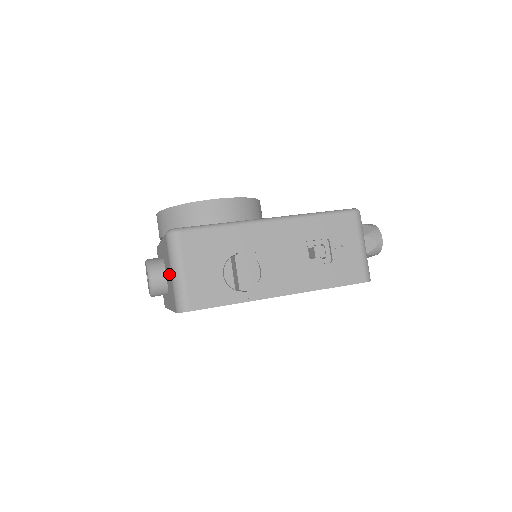
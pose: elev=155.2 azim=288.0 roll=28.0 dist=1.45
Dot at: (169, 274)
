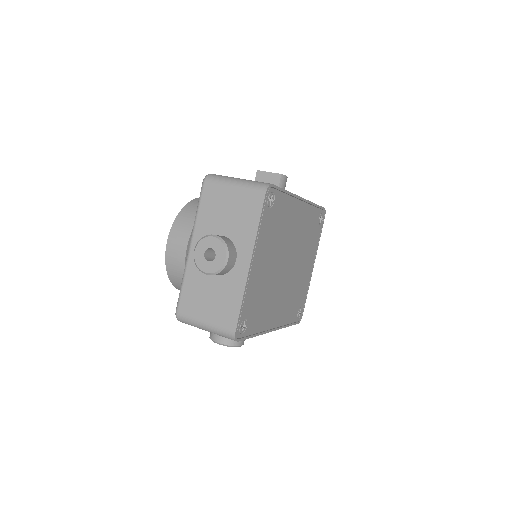
Dot at: (230, 202)
